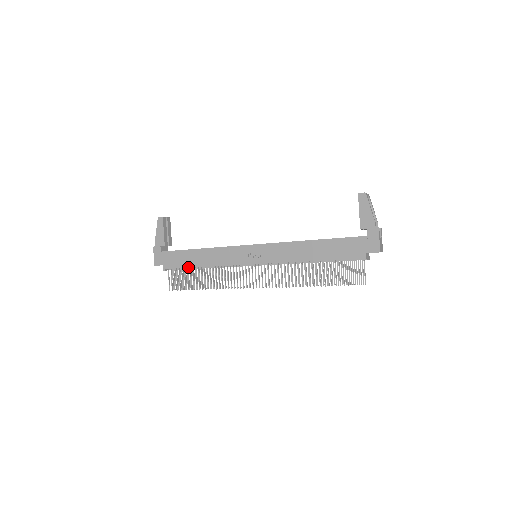
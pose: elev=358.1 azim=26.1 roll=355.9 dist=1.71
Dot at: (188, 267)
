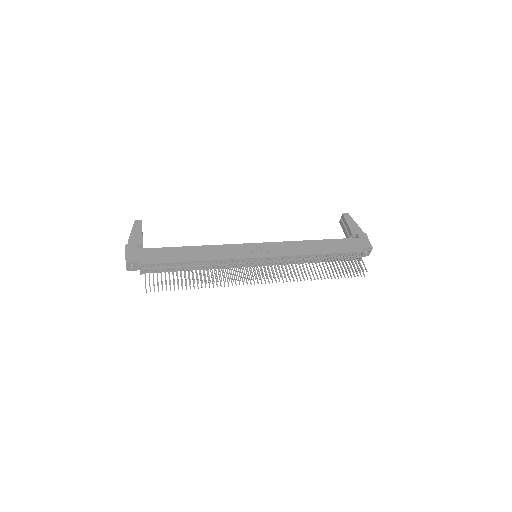
Dot at: (176, 262)
